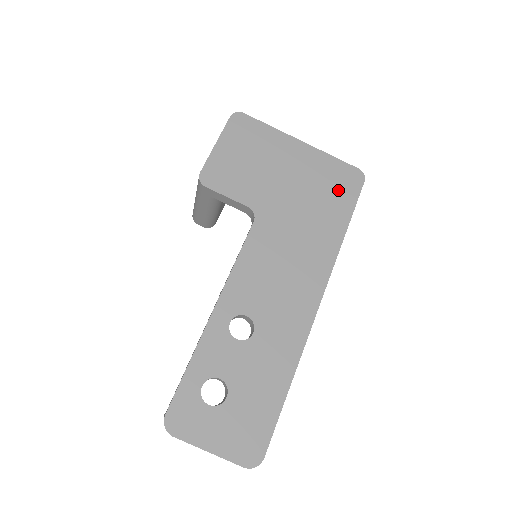
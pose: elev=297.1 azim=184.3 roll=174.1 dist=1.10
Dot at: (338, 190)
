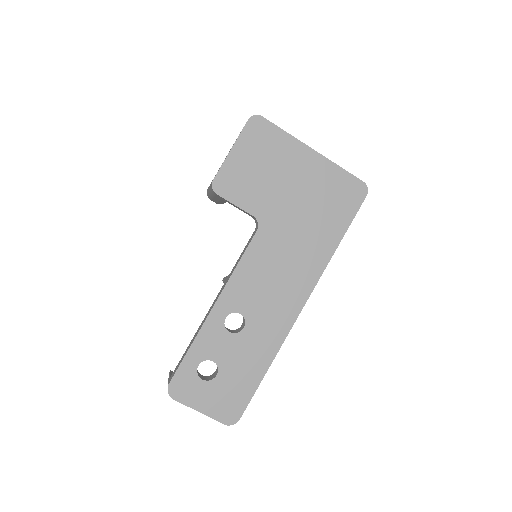
Dot at: (340, 203)
